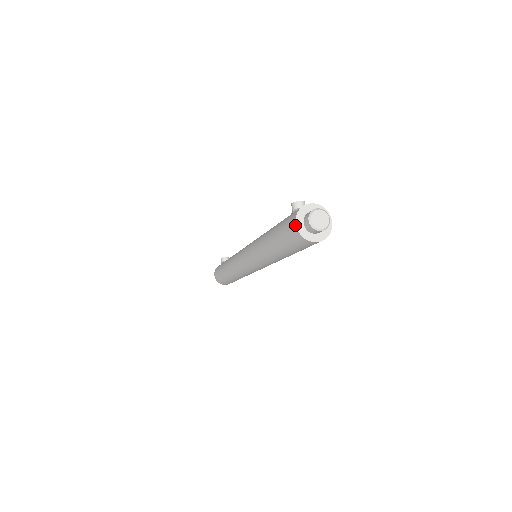
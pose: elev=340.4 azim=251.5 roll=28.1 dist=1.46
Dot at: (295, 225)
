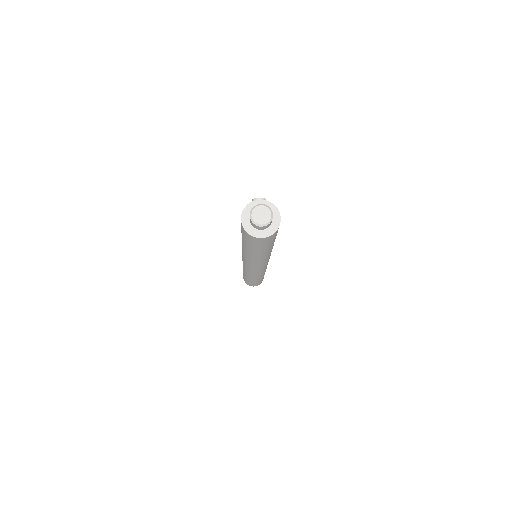
Dot at: (241, 220)
